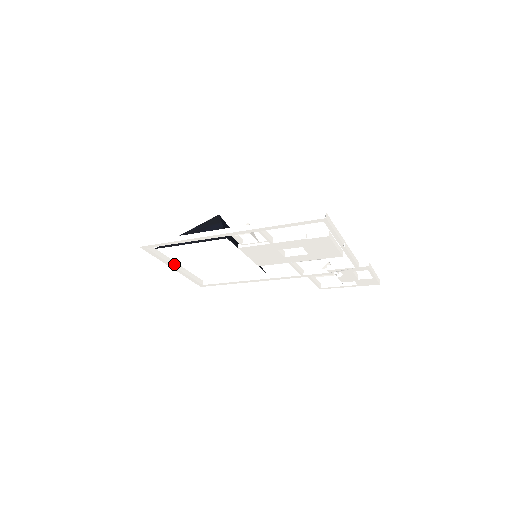
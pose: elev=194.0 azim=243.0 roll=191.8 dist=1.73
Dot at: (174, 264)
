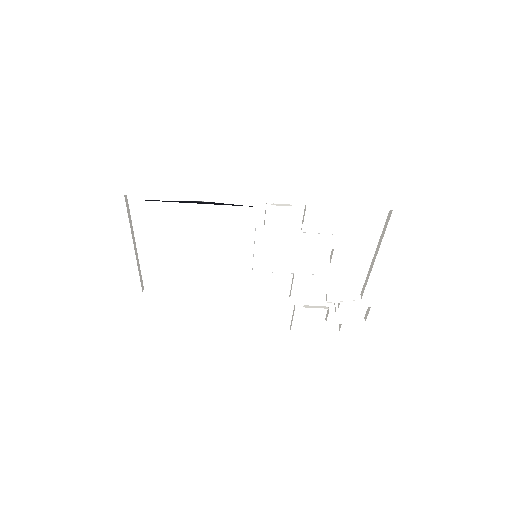
Dot at: (134, 242)
